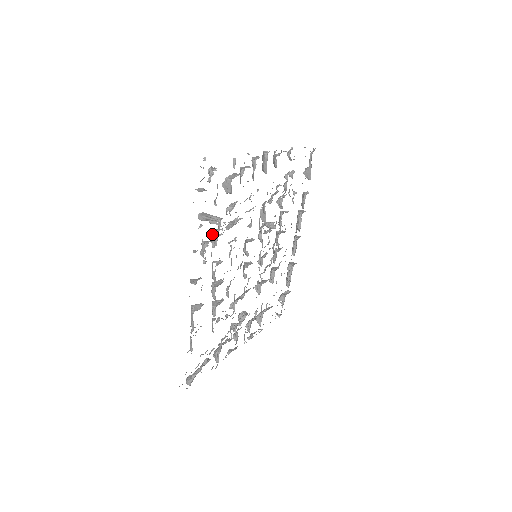
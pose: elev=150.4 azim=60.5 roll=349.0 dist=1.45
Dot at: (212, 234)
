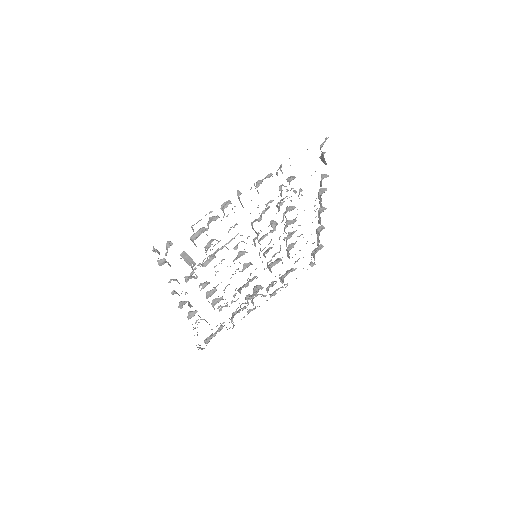
Dot at: (190, 274)
